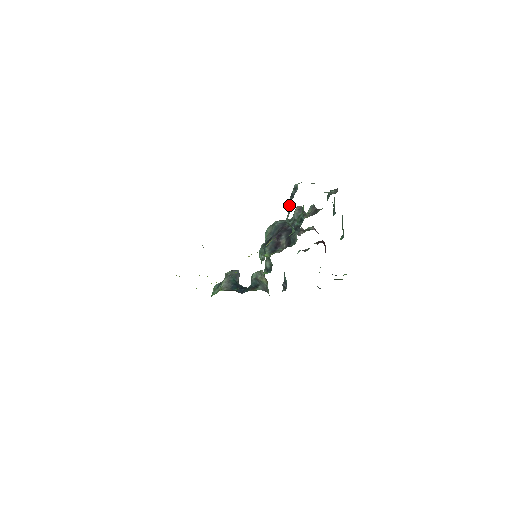
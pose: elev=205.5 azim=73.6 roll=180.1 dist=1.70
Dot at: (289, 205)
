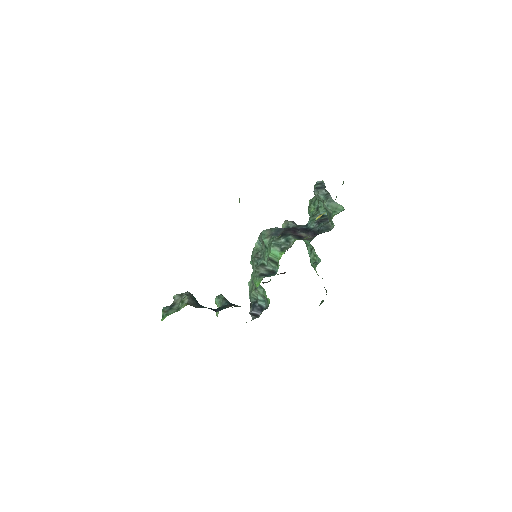
Dot at: (322, 193)
